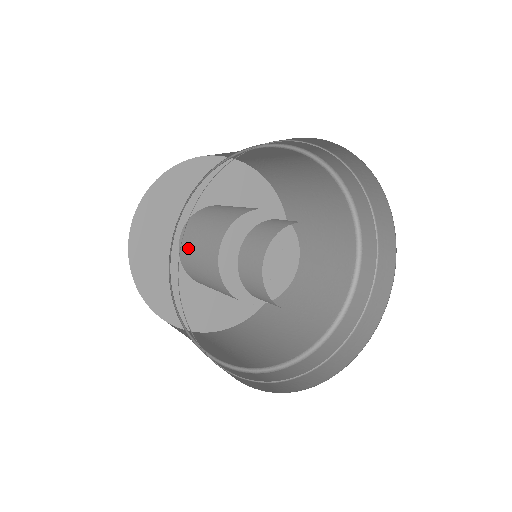
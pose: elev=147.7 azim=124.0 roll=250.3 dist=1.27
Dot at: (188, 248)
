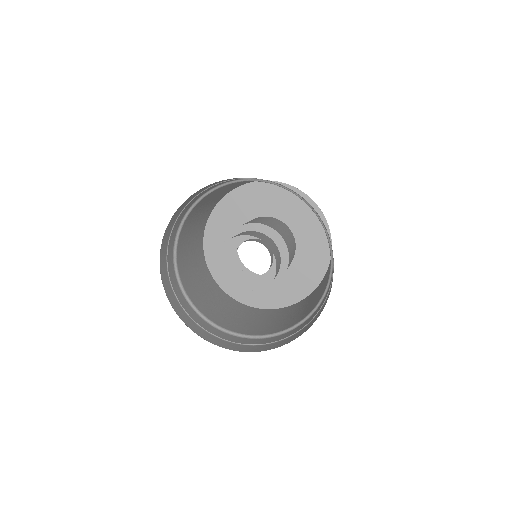
Dot at: occluded
